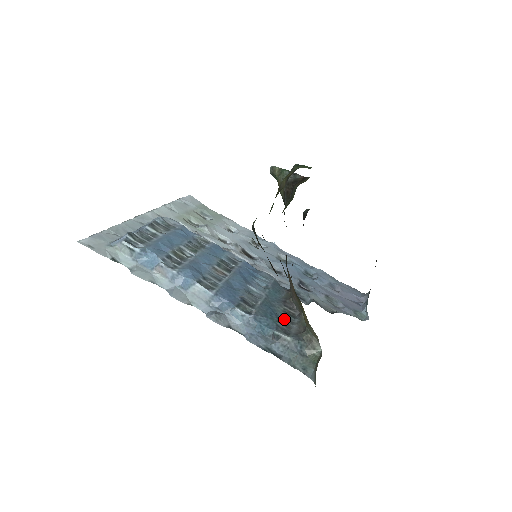
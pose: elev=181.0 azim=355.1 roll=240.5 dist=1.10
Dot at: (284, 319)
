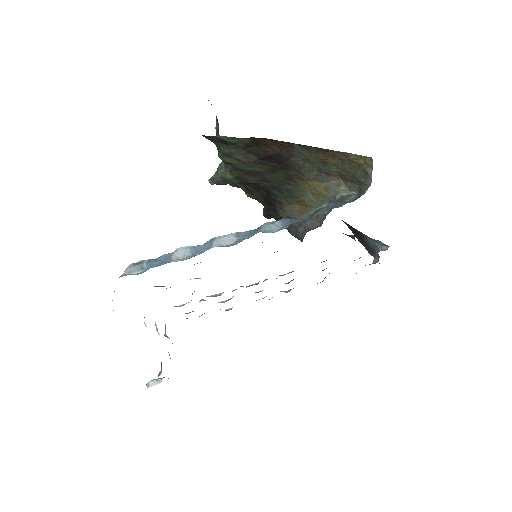
Dot at: occluded
